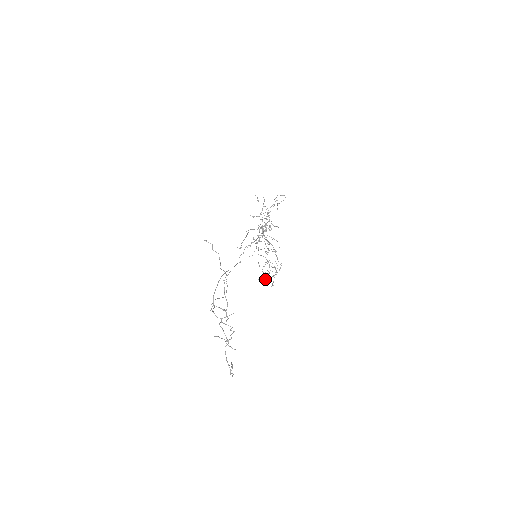
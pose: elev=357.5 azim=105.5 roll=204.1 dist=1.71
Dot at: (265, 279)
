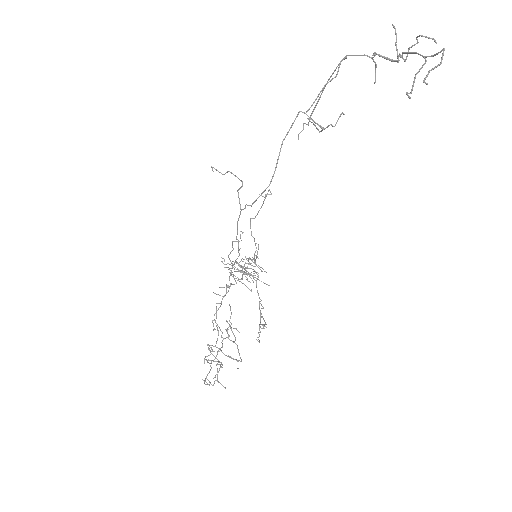
Dot at: (235, 338)
